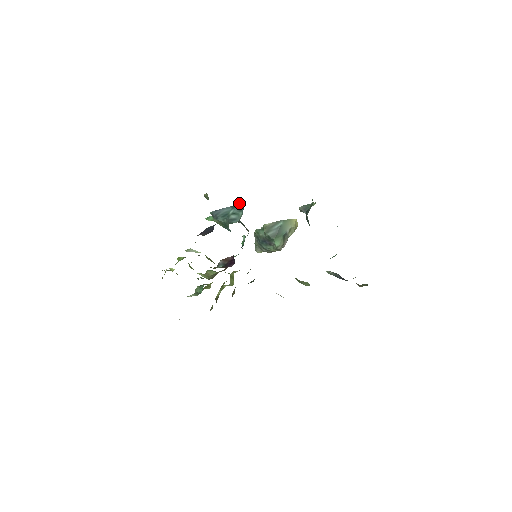
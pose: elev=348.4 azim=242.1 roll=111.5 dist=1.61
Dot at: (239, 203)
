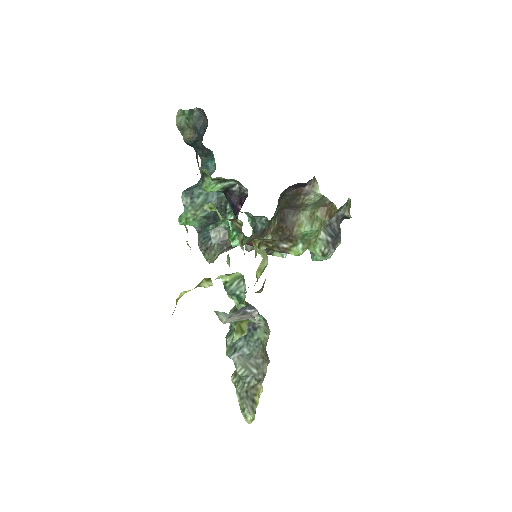
Dot at: occluded
